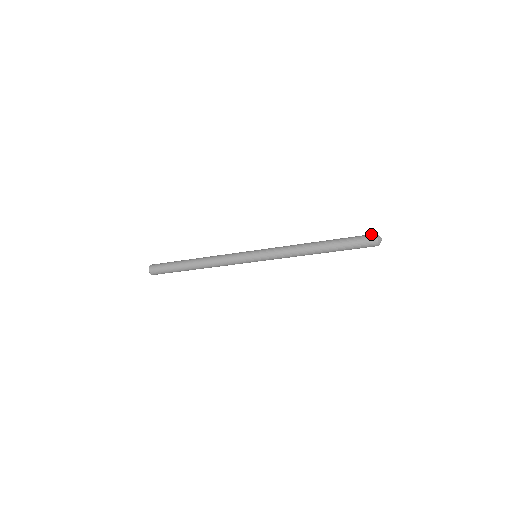
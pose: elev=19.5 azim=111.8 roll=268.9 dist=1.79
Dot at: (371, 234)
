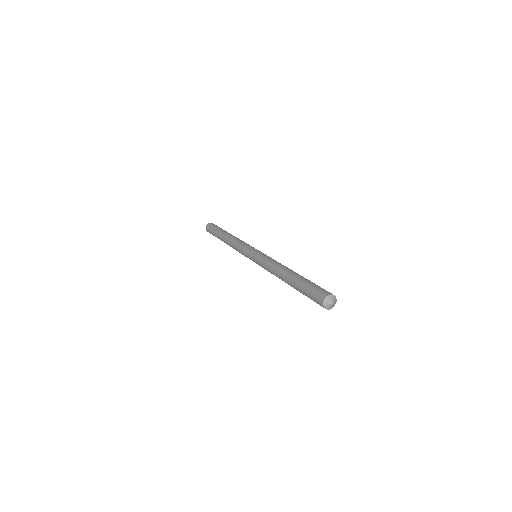
Dot at: (324, 292)
